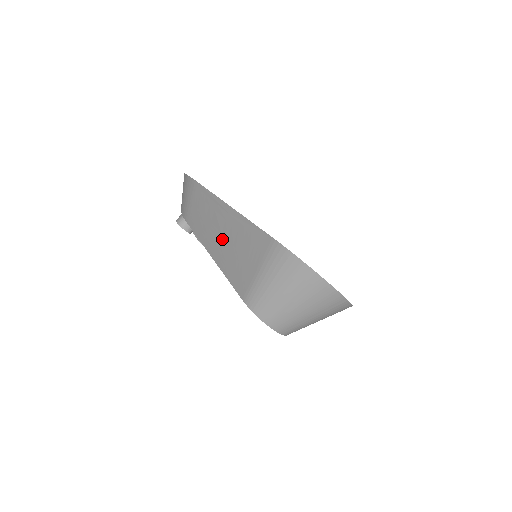
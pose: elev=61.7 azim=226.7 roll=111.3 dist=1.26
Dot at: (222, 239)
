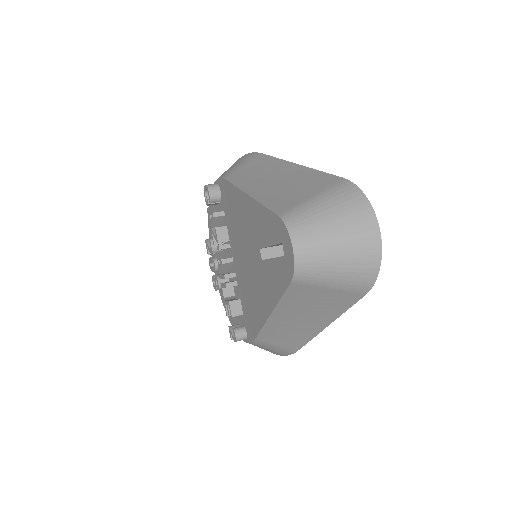
Dot at: (272, 182)
